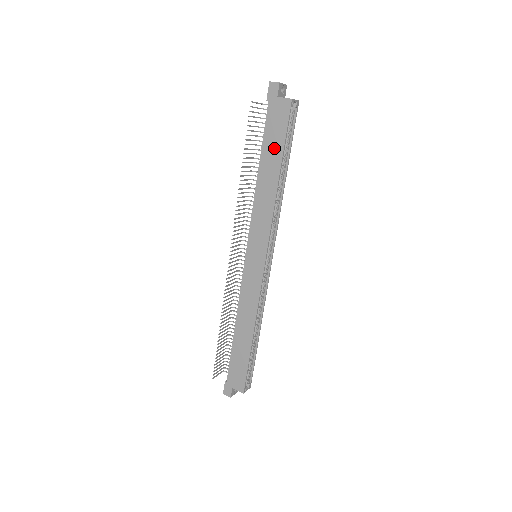
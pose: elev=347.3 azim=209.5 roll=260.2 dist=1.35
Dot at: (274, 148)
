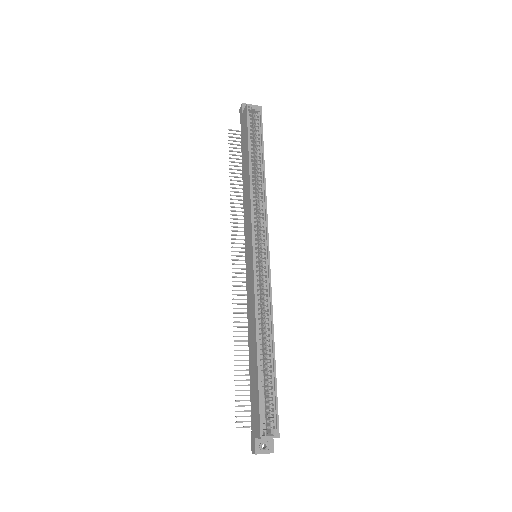
Dot at: (245, 148)
